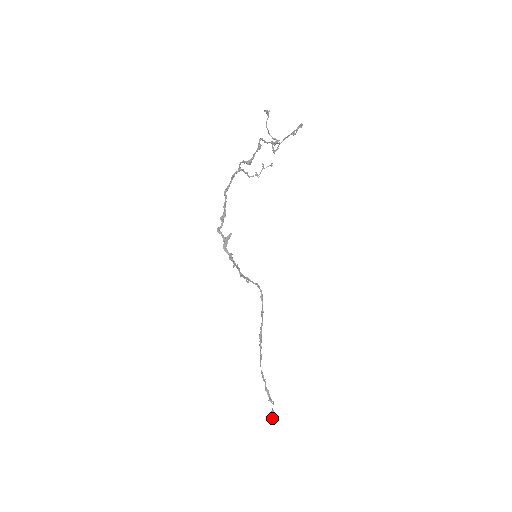
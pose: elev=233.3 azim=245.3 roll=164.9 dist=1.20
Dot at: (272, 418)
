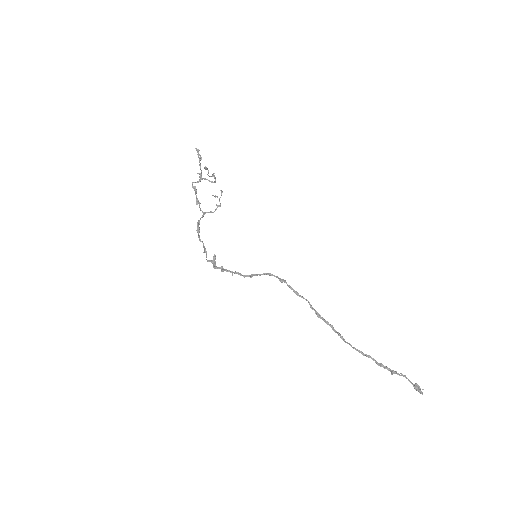
Dot at: (422, 394)
